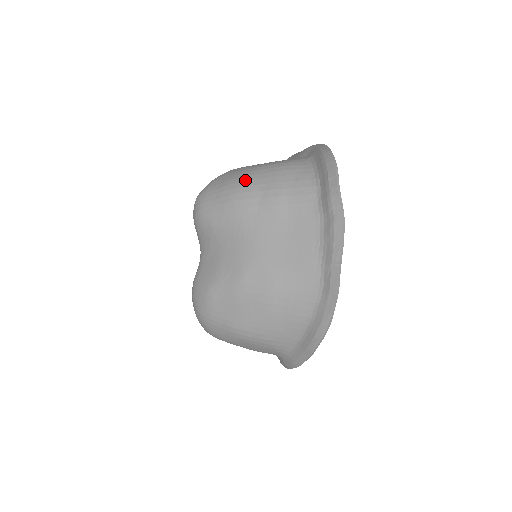
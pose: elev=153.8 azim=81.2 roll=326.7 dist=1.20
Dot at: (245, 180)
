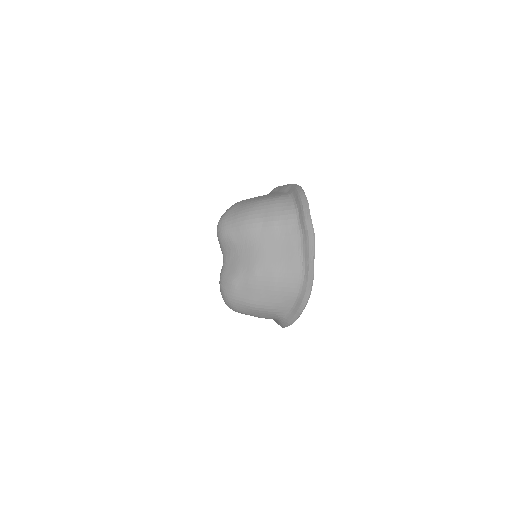
Dot at: (251, 211)
